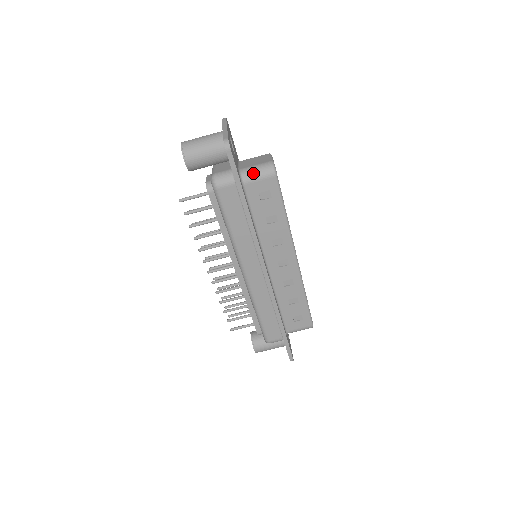
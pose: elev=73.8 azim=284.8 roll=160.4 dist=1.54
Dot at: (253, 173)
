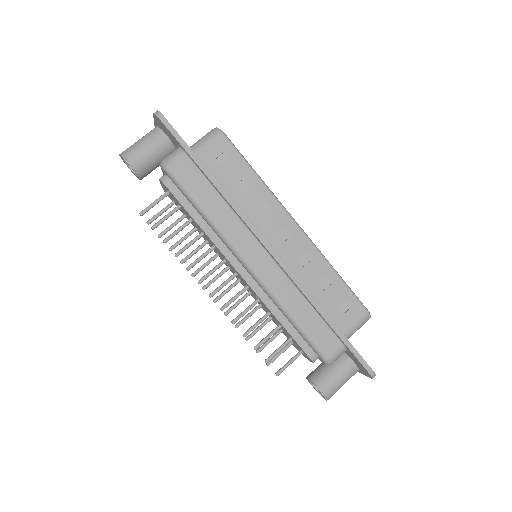
Dot at: (200, 142)
